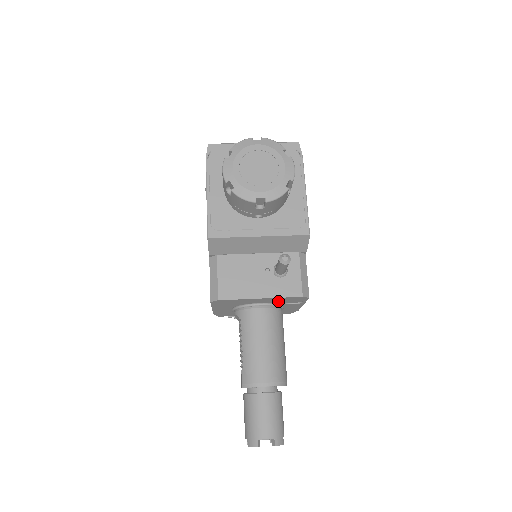
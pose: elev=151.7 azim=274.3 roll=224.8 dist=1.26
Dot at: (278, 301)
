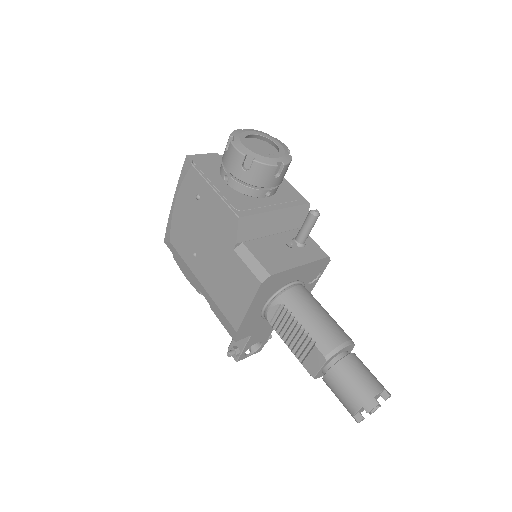
Dot at: (306, 274)
